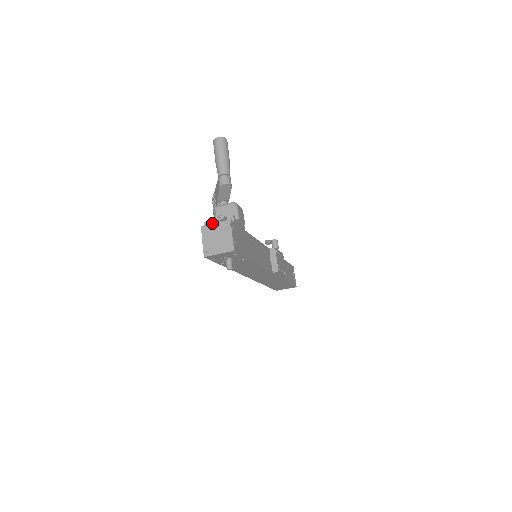
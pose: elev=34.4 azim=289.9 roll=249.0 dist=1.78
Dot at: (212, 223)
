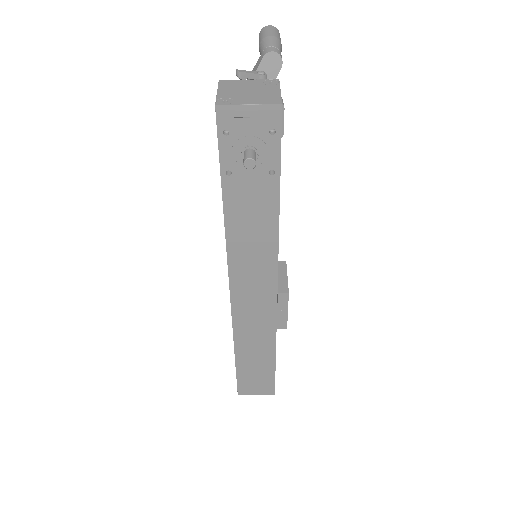
Dot at: (245, 72)
